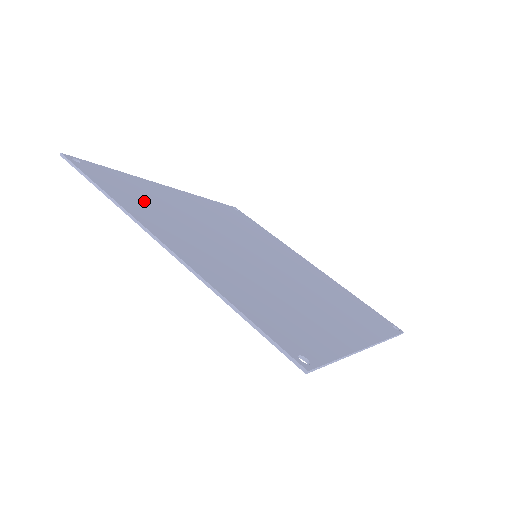
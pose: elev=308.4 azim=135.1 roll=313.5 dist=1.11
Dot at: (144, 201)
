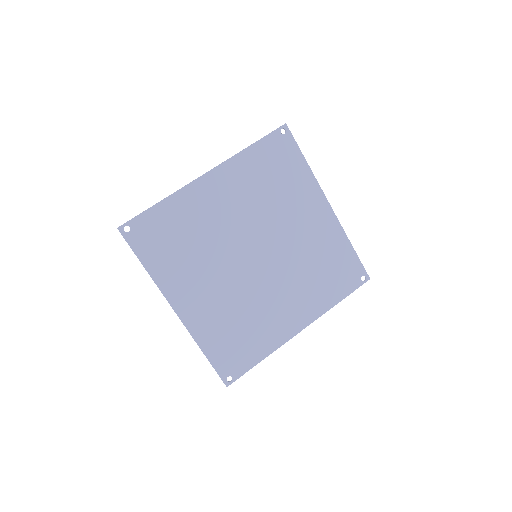
Dot at: (173, 252)
